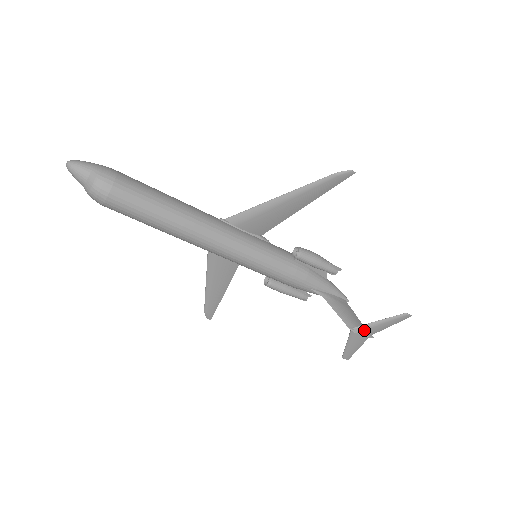
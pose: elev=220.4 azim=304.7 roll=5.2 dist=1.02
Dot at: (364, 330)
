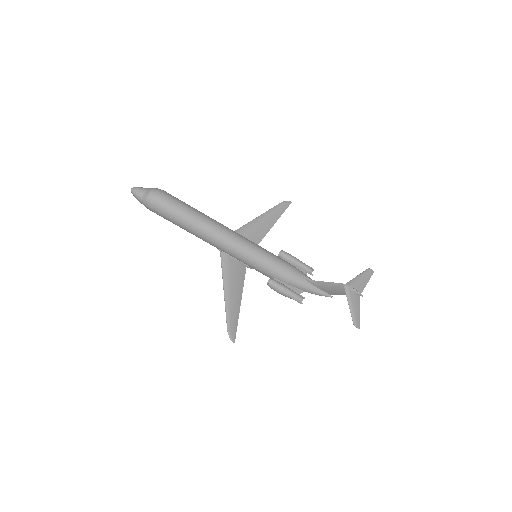
Dot at: (352, 285)
